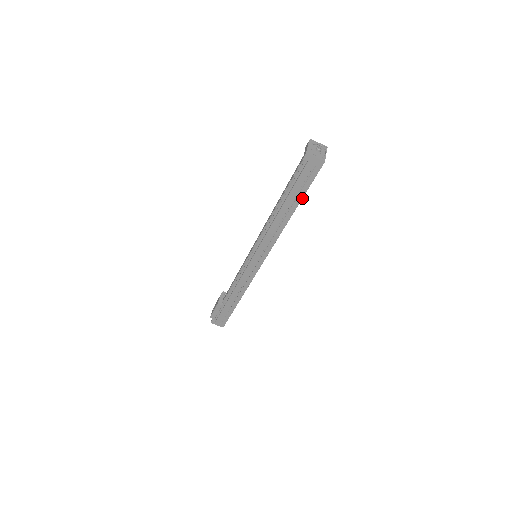
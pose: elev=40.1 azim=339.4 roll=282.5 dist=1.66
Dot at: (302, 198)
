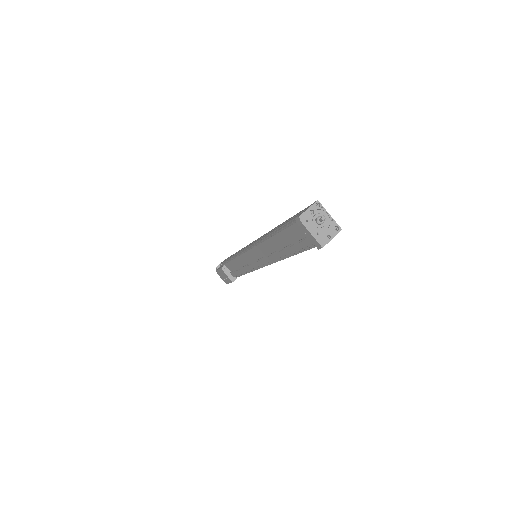
Dot at: occluded
